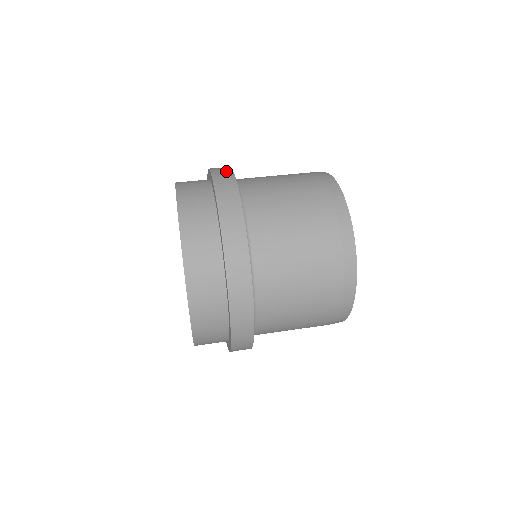
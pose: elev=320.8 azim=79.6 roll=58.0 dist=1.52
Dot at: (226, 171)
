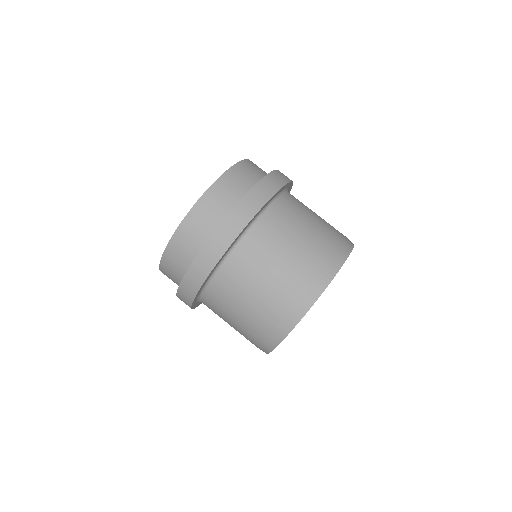
Dot at: (254, 206)
